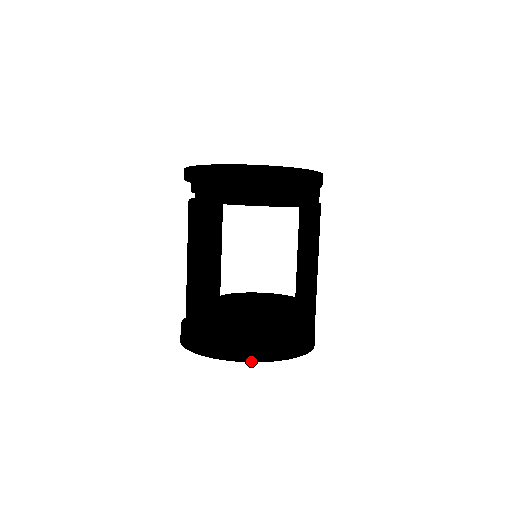
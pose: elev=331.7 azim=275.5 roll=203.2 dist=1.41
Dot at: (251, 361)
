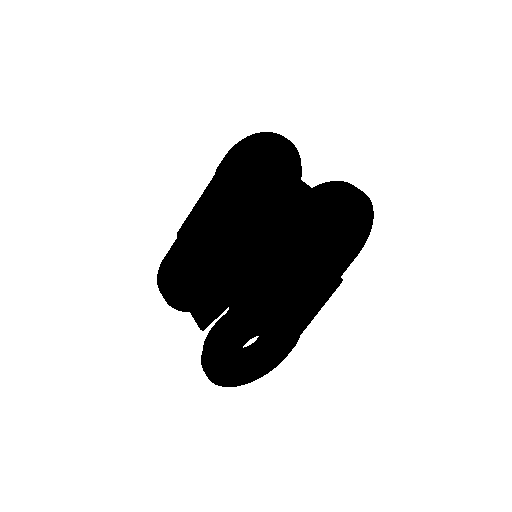
Dot at: (367, 196)
